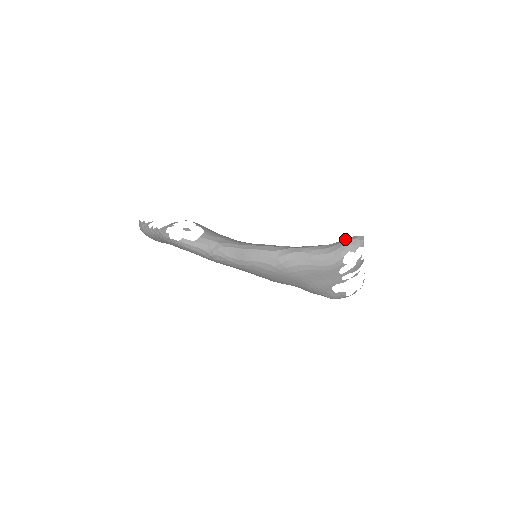
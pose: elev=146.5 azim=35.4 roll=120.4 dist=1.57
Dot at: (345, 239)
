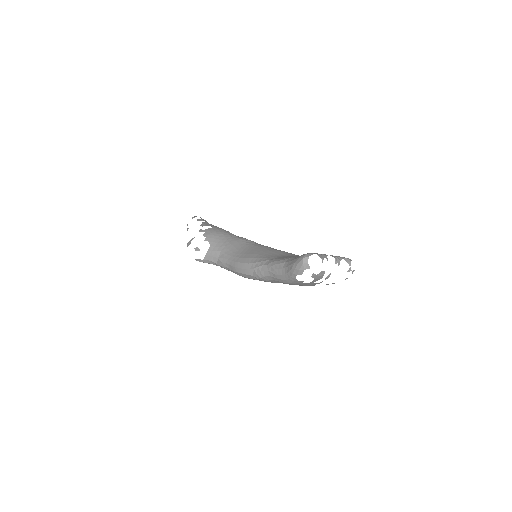
Dot at: (294, 260)
